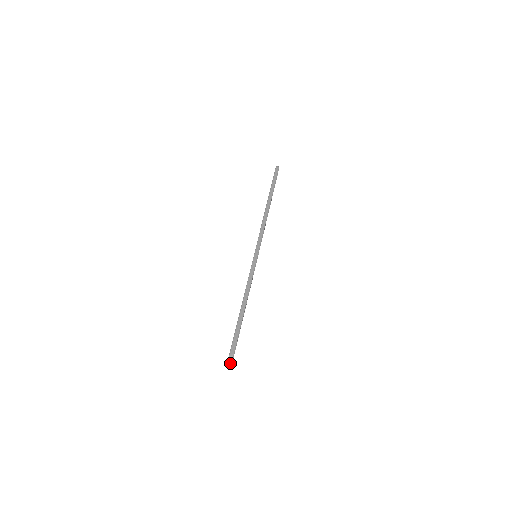
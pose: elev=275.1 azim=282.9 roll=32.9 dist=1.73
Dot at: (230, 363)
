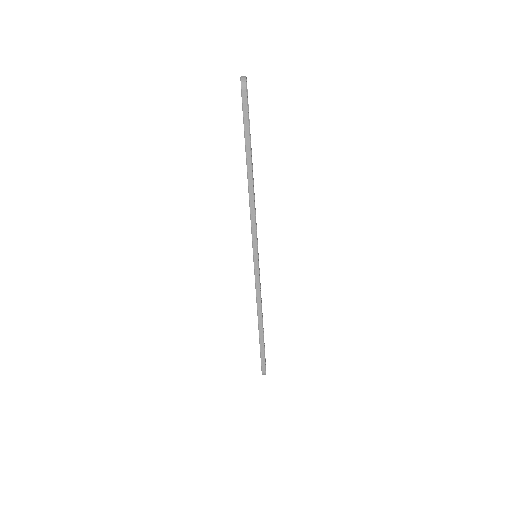
Dot at: occluded
